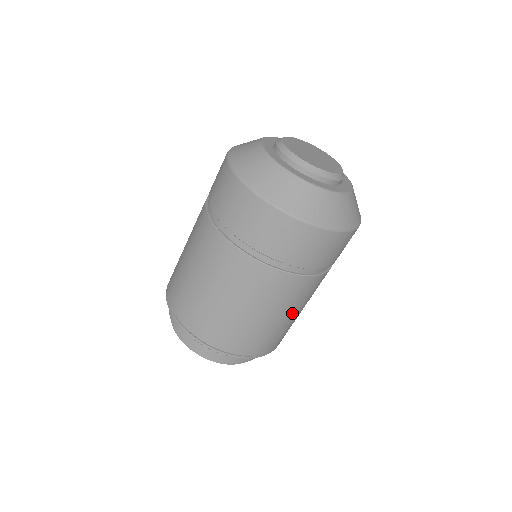
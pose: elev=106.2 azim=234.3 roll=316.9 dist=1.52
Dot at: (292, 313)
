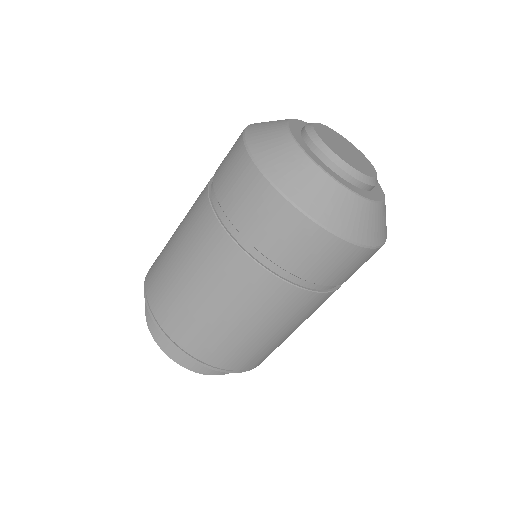
Dot at: occluded
